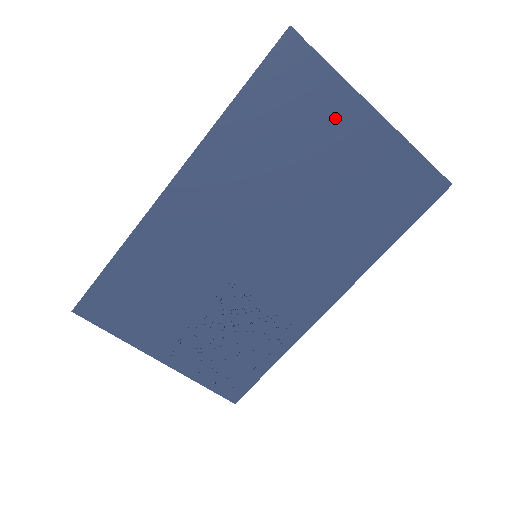
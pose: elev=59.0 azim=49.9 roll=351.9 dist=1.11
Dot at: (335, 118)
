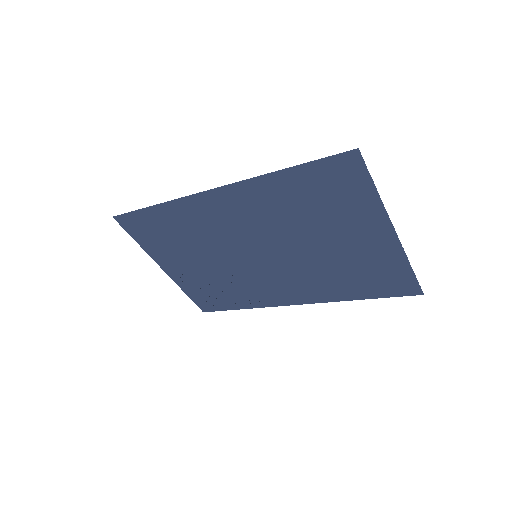
Dot at: (360, 218)
